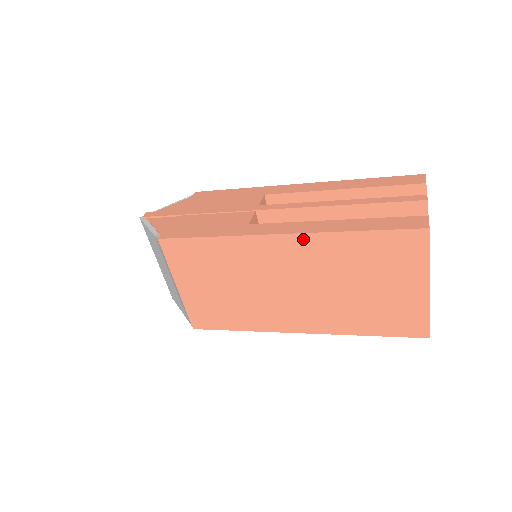
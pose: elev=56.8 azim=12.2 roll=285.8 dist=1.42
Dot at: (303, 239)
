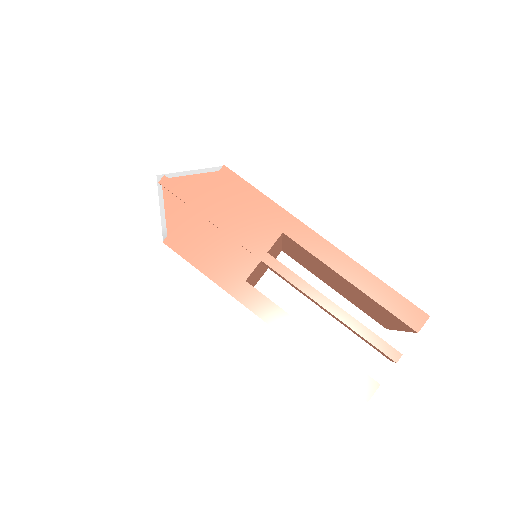
Dot at: (279, 332)
